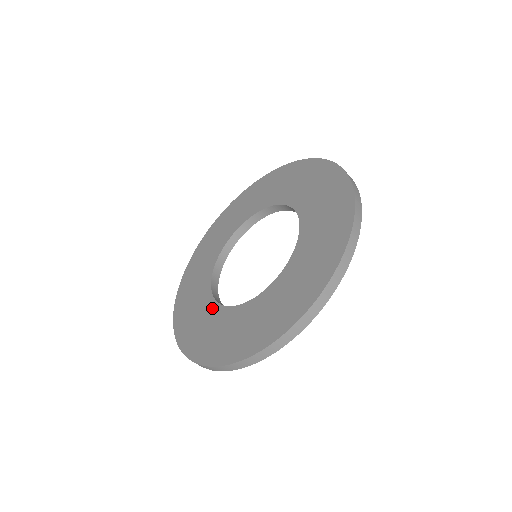
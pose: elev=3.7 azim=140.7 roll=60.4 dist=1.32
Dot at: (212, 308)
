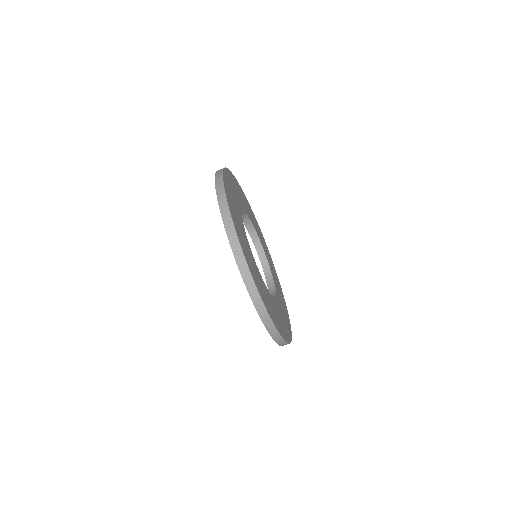
Dot at: occluded
